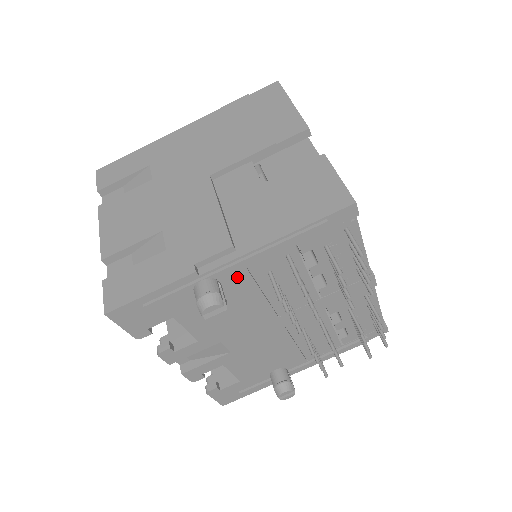
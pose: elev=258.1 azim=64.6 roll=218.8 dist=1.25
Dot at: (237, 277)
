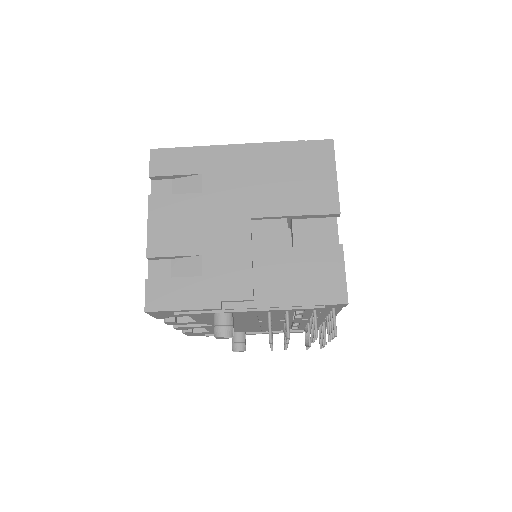
Dot at: occluded
